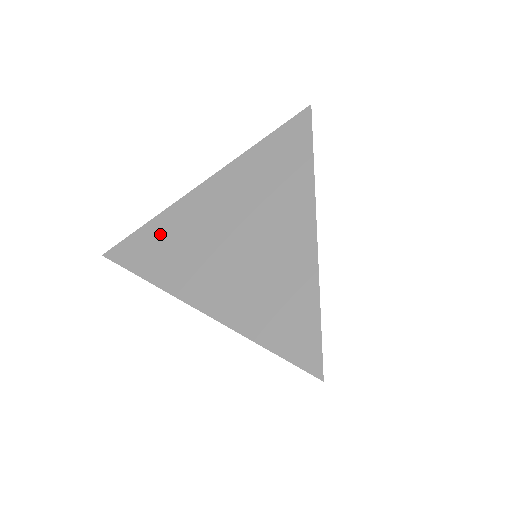
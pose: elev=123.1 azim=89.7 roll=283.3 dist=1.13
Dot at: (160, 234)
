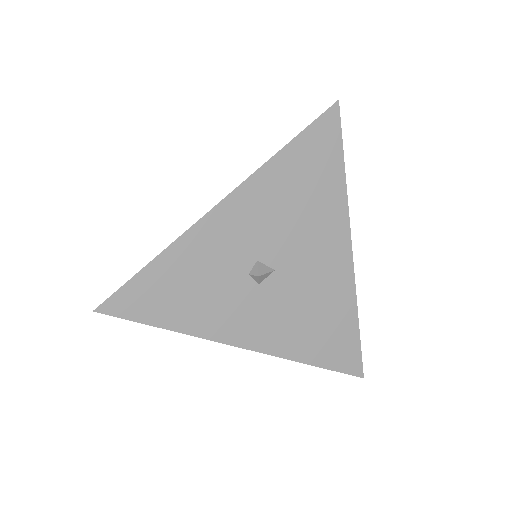
Dot at: occluded
